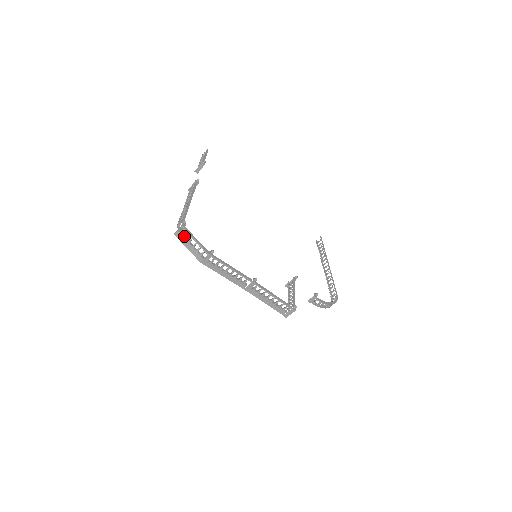
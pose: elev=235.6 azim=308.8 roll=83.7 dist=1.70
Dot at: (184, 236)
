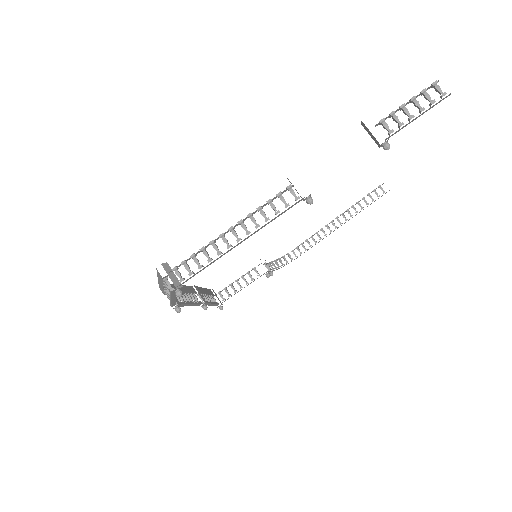
Dot at: (166, 282)
